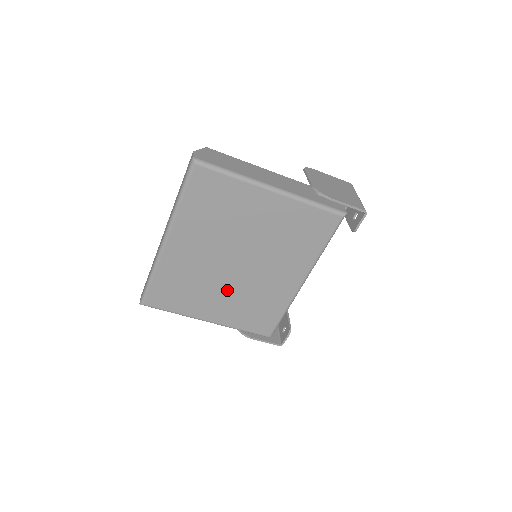
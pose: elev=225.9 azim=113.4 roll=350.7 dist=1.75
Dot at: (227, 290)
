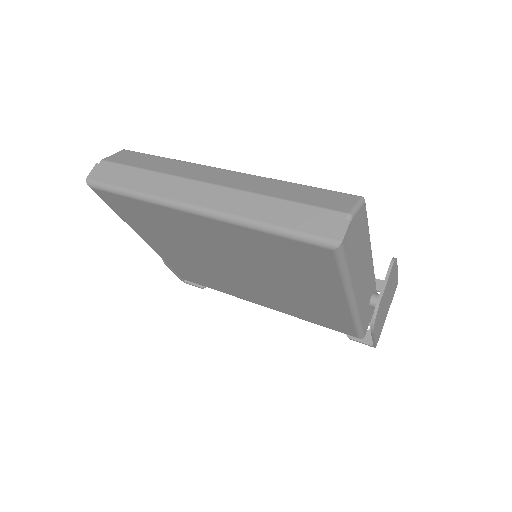
Dot at: (195, 258)
